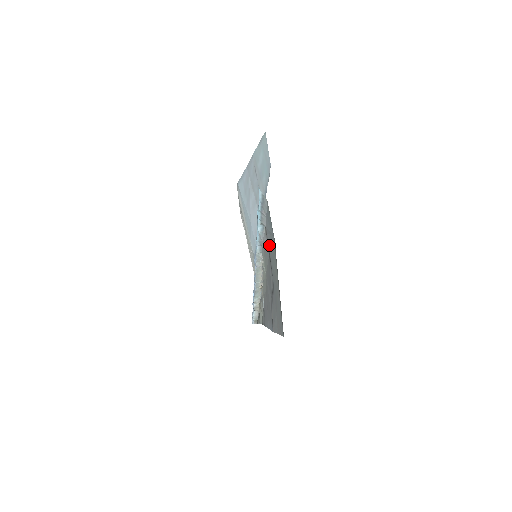
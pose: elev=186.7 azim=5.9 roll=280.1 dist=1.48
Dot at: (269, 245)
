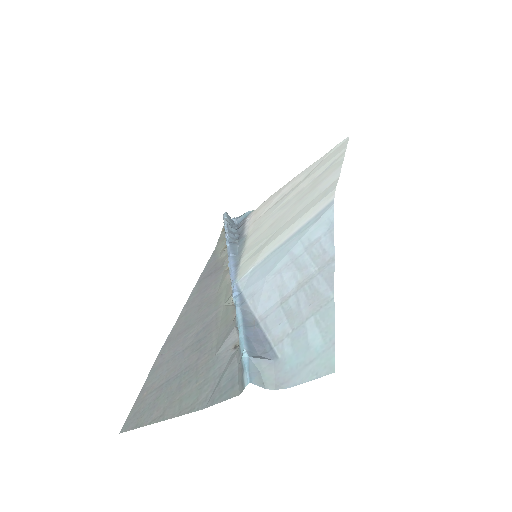
Dot at: (218, 362)
